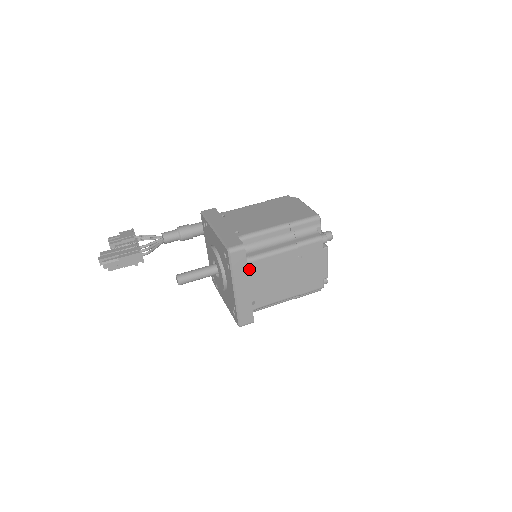
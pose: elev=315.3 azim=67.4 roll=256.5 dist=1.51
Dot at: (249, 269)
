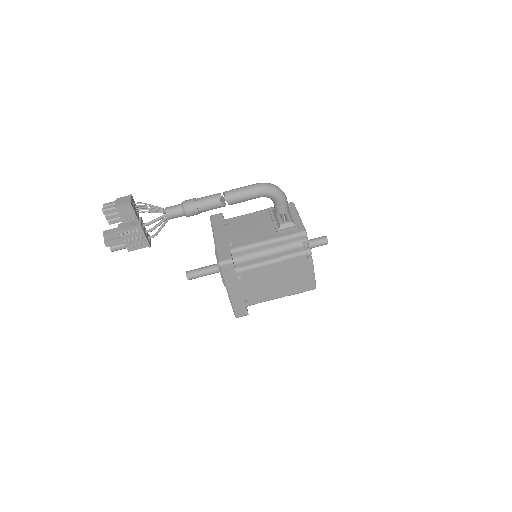
Dot at: occluded
